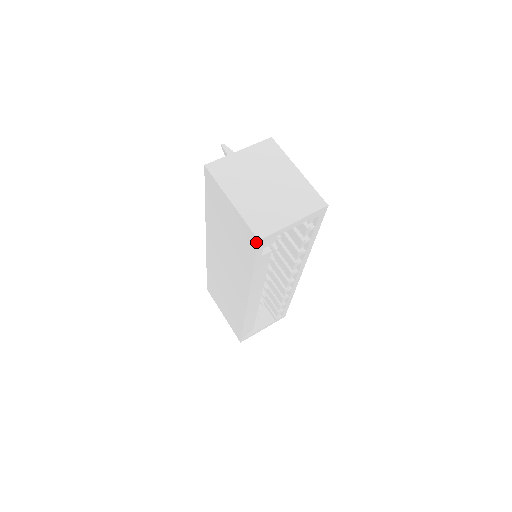
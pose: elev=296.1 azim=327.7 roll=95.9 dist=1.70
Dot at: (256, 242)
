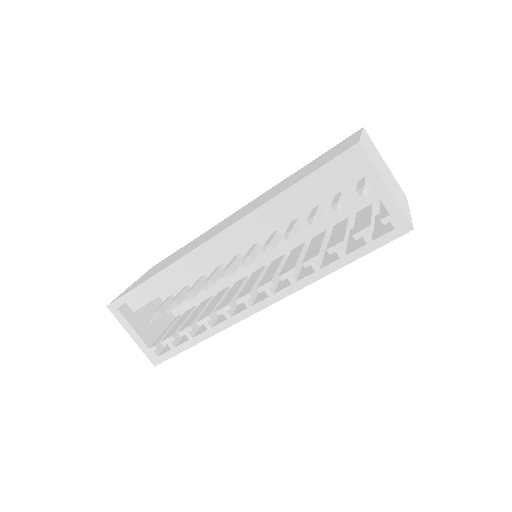
Dot at: (351, 146)
